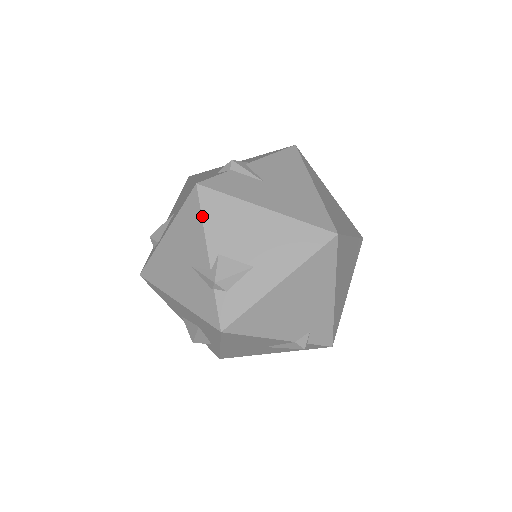
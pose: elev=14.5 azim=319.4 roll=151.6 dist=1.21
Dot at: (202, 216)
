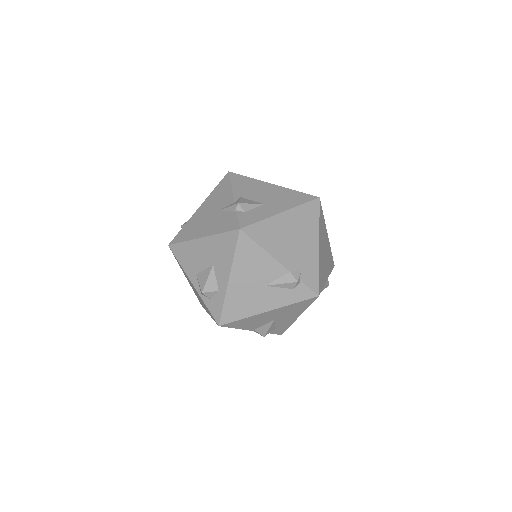
Dot at: (231, 182)
